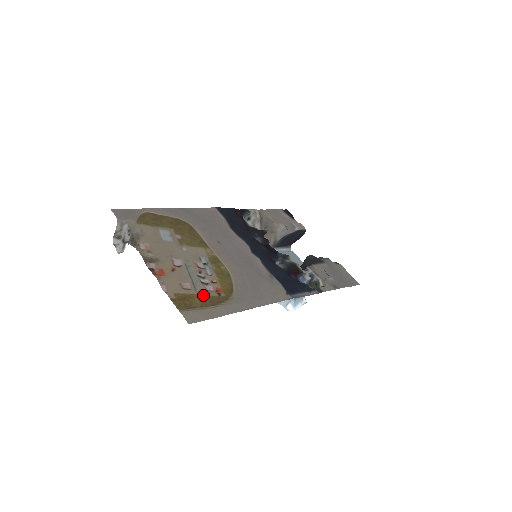
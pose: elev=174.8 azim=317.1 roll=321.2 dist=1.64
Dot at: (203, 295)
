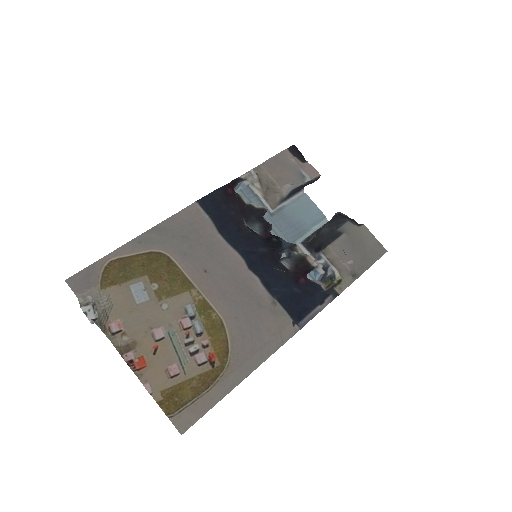
Dot at: (194, 377)
